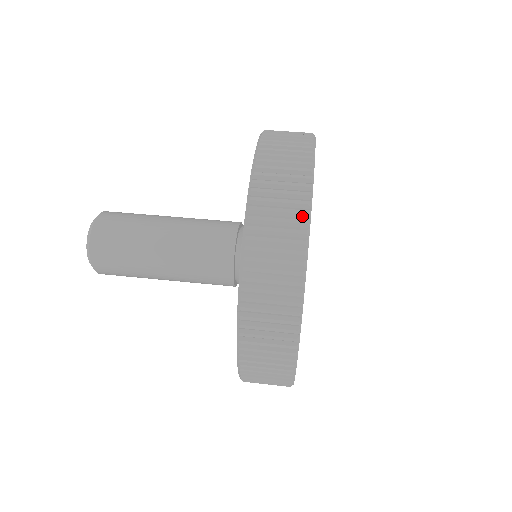
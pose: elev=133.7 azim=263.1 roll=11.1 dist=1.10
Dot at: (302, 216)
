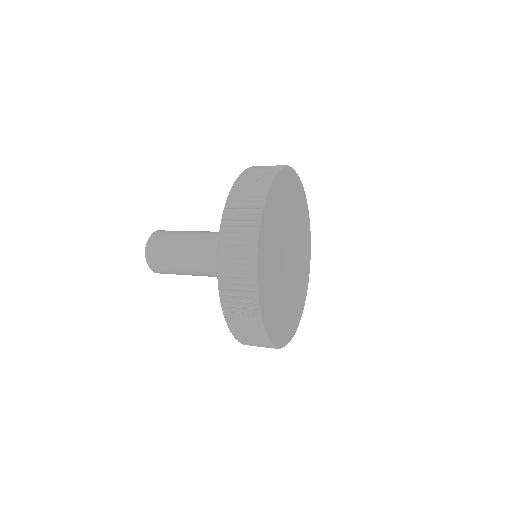
Dot at: occluded
